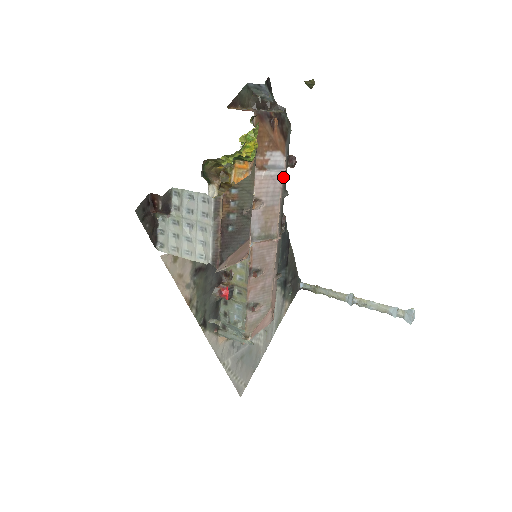
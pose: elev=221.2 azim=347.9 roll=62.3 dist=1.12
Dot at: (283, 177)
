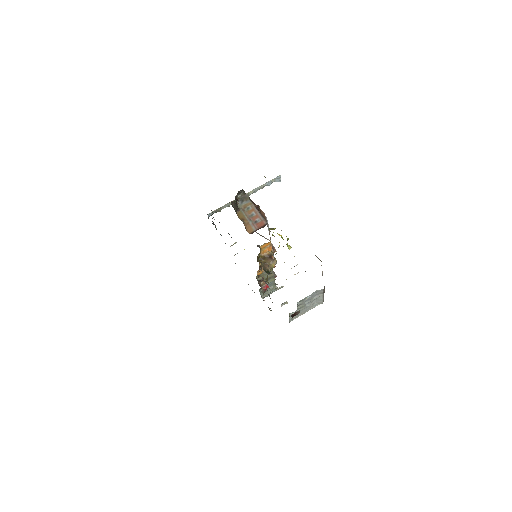
Dot at: occluded
